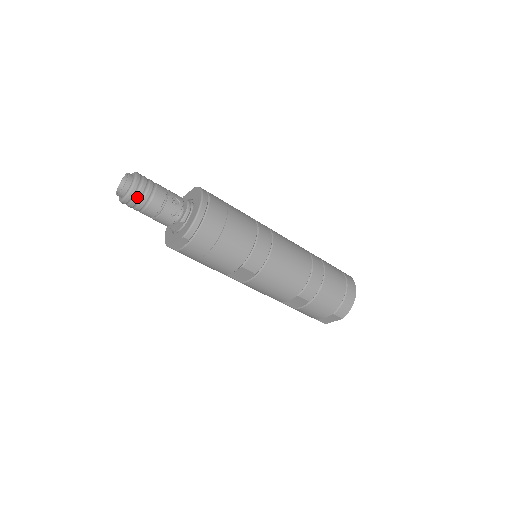
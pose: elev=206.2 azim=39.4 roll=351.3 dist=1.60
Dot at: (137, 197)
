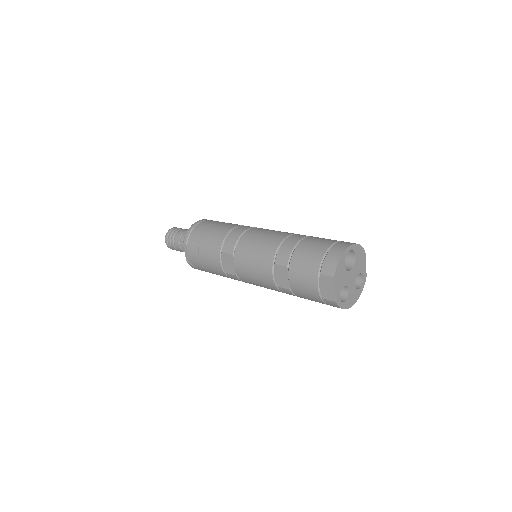
Dot at: (169, 236)
